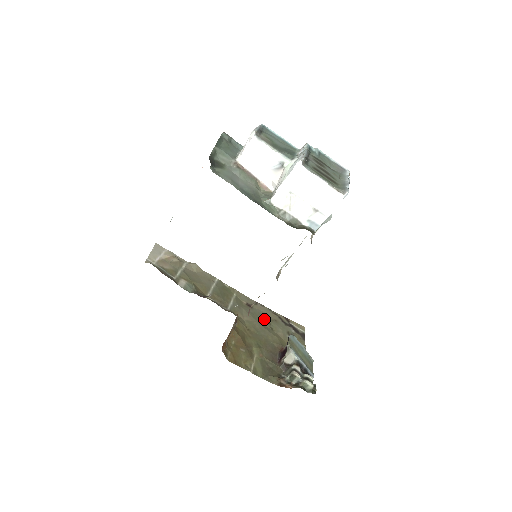
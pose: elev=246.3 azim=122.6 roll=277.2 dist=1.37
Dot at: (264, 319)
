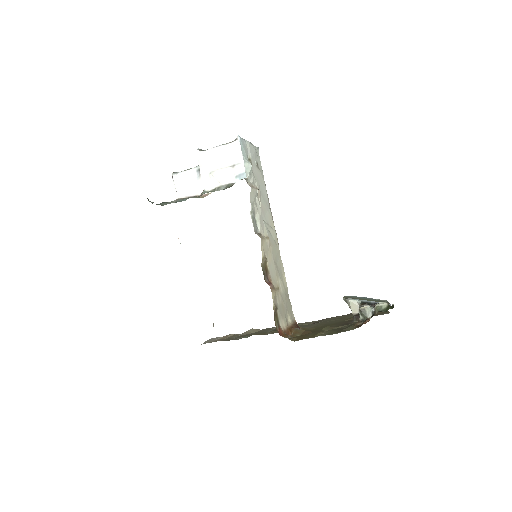
Dot at: (333, 319)
